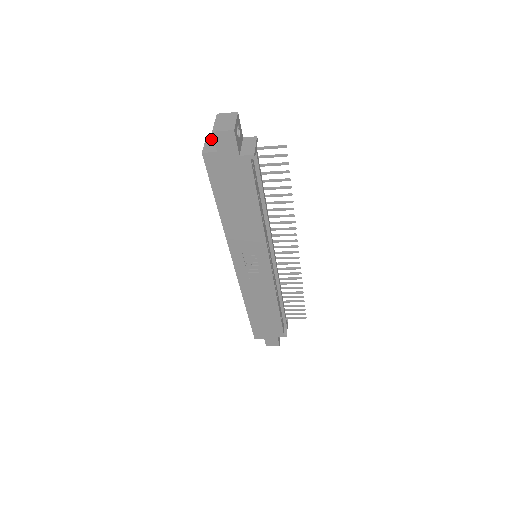
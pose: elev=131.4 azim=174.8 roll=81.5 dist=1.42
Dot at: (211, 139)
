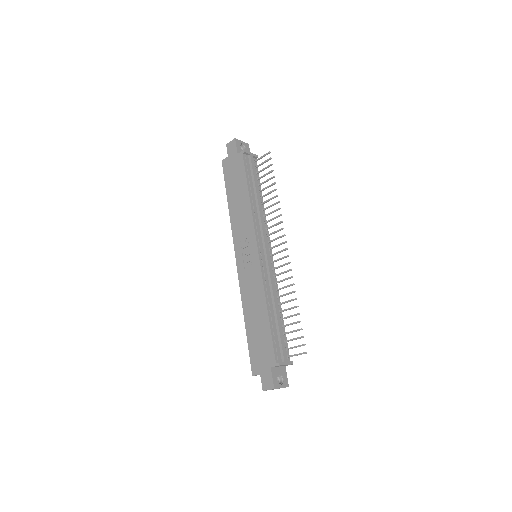
Dot at: occluded
